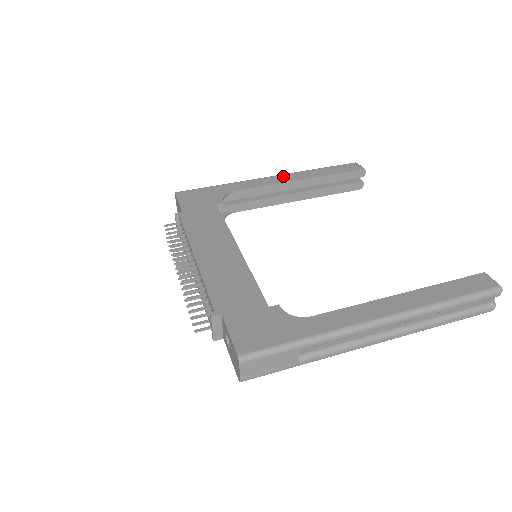
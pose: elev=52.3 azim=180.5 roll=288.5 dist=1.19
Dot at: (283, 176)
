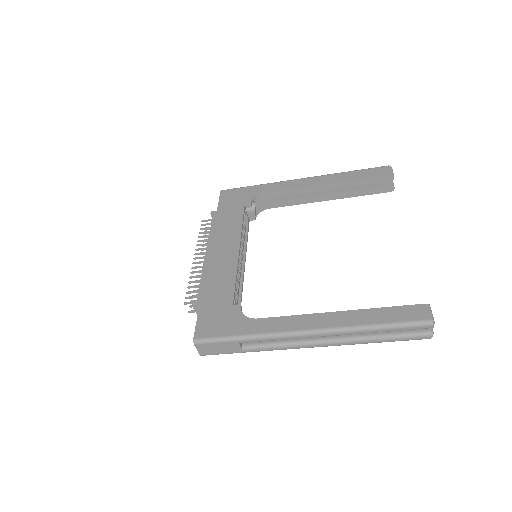
Dot at: (312, 179)
